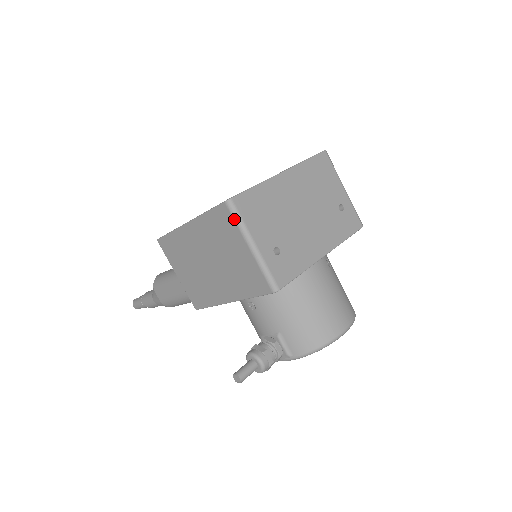
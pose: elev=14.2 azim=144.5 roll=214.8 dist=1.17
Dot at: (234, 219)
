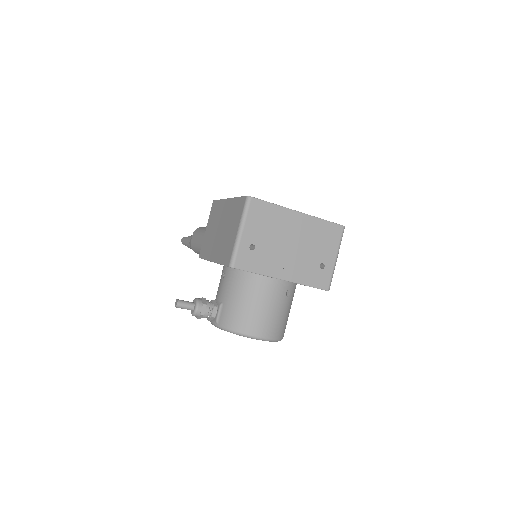
Dot at: (243, 209)
